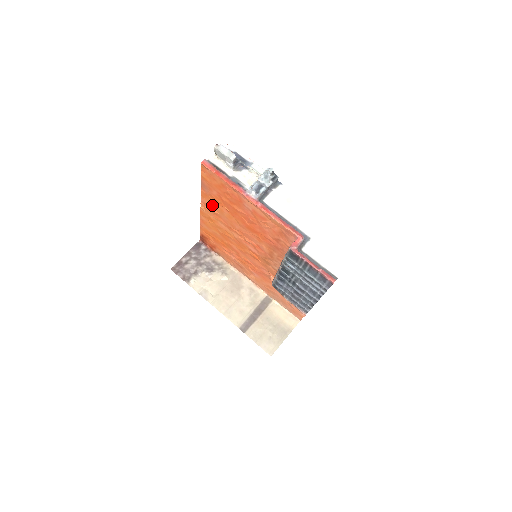
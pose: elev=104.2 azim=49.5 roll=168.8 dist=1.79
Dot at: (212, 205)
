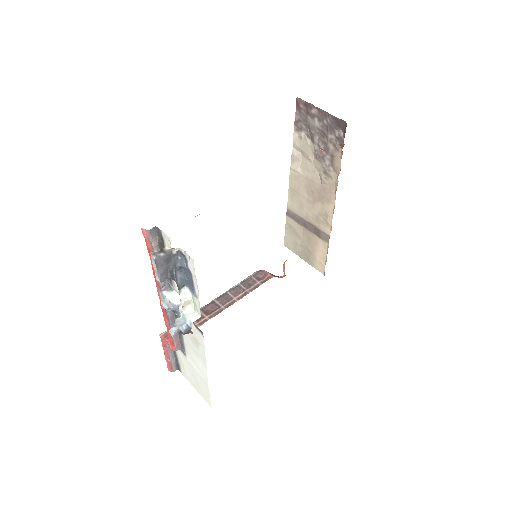
Dot at: occluded
